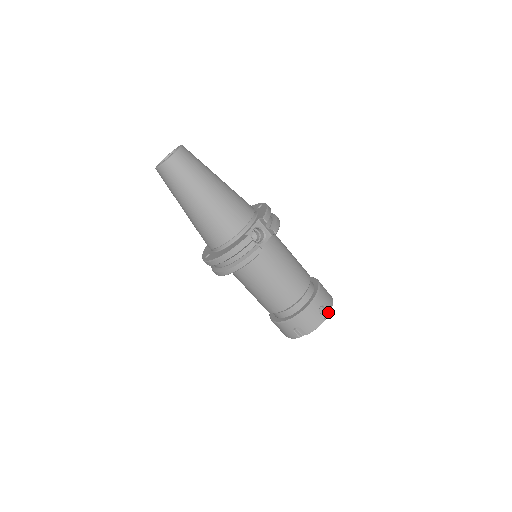
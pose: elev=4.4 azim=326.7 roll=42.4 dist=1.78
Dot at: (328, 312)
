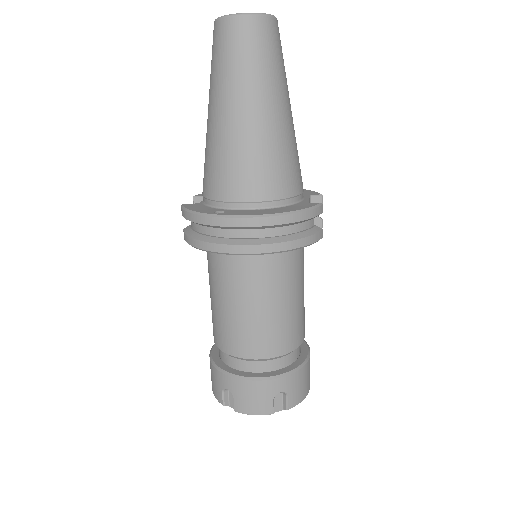
Dot at: occluded
